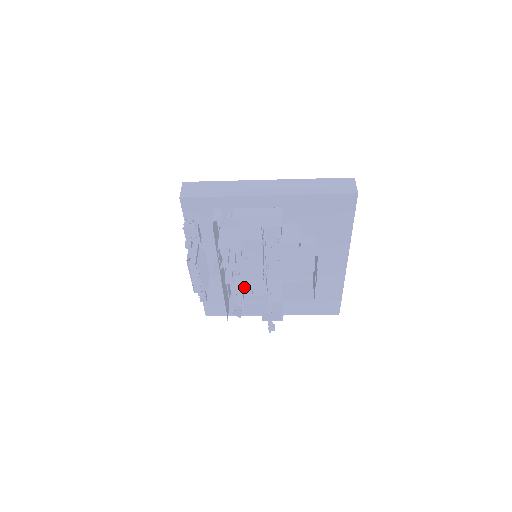
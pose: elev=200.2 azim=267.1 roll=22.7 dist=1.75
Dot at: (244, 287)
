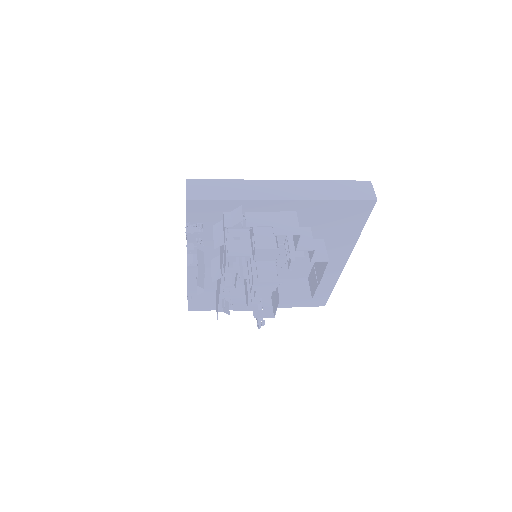
Dot at: (232, 282)
